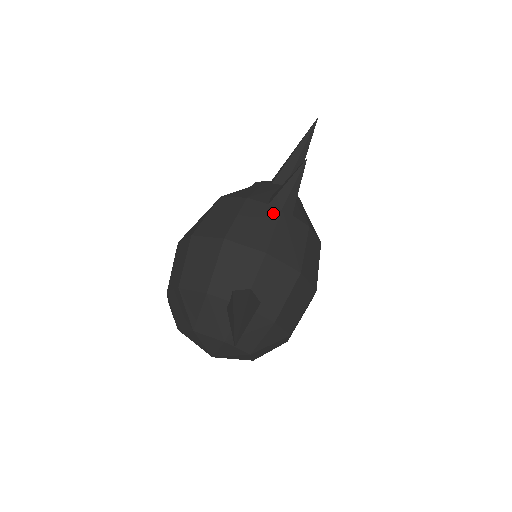
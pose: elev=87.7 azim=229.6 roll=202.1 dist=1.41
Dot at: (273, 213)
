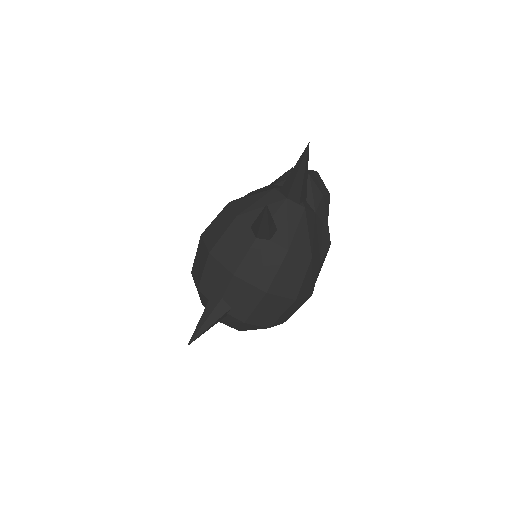
Dot at: (250, 238)
